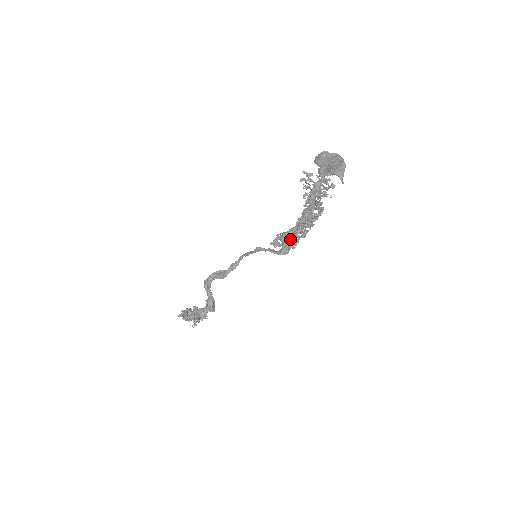
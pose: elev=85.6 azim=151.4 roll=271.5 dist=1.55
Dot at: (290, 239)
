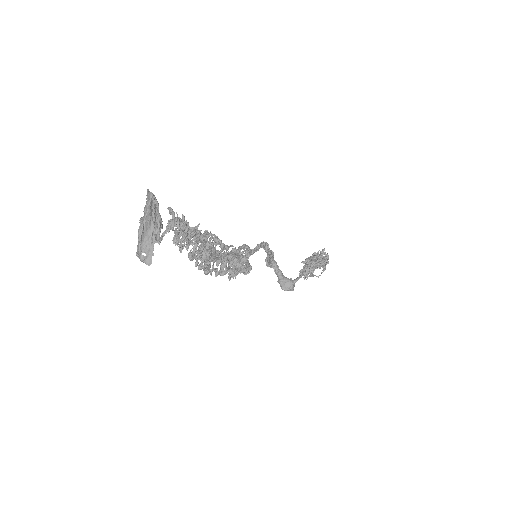
Dot at: occluded
